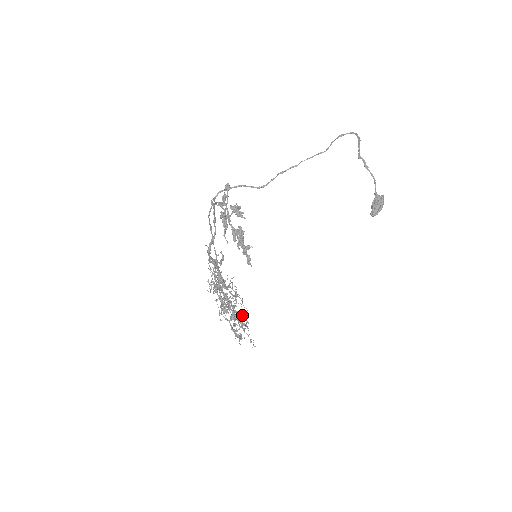
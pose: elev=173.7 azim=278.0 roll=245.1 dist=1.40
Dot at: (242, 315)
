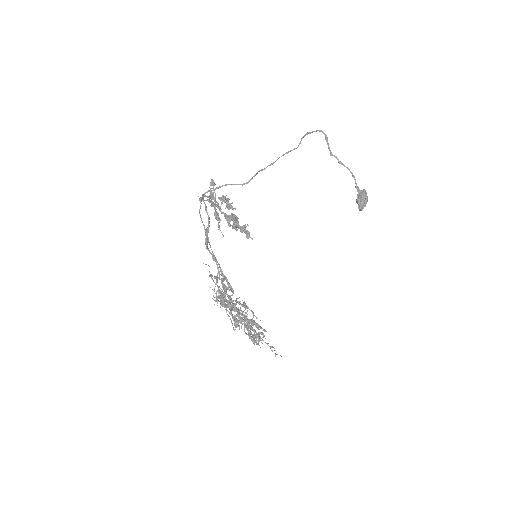
Dot at: occluded
